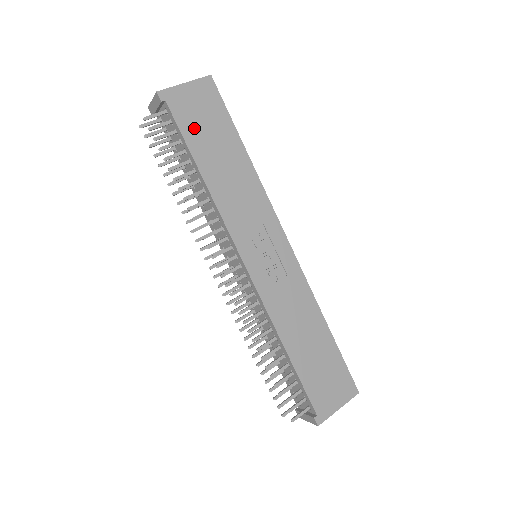
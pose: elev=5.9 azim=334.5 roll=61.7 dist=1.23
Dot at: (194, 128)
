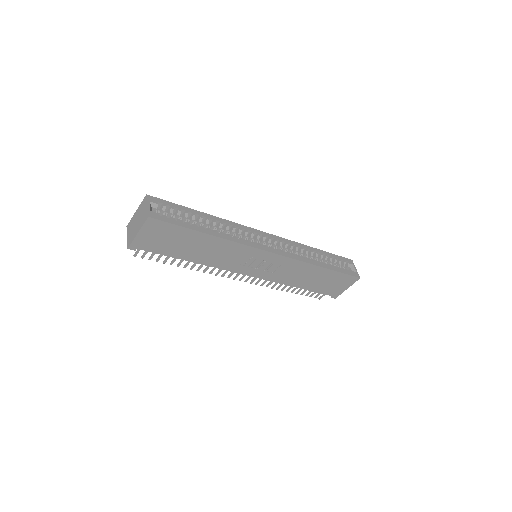
Dot at: (166, 248)
